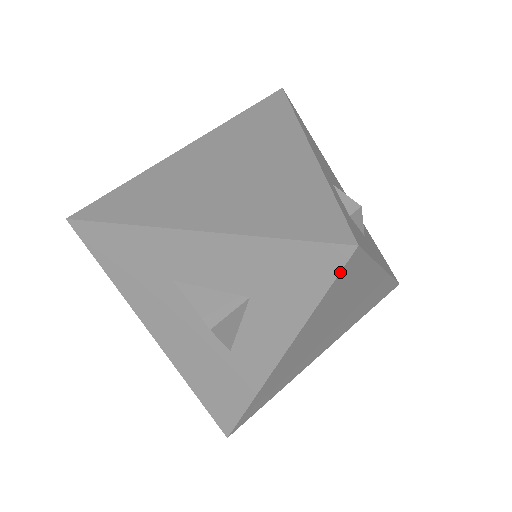
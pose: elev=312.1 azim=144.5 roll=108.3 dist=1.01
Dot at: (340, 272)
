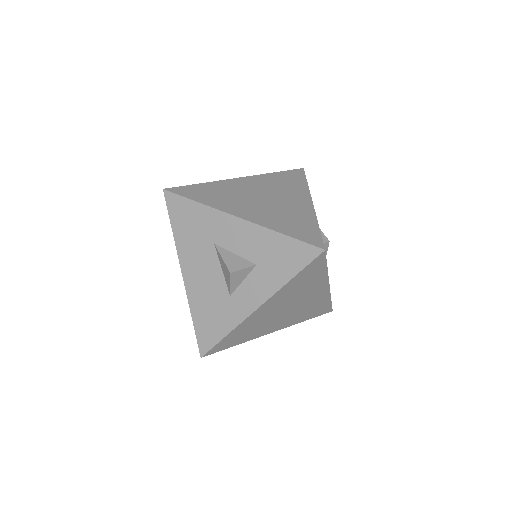
Dot at: (311, 262)
